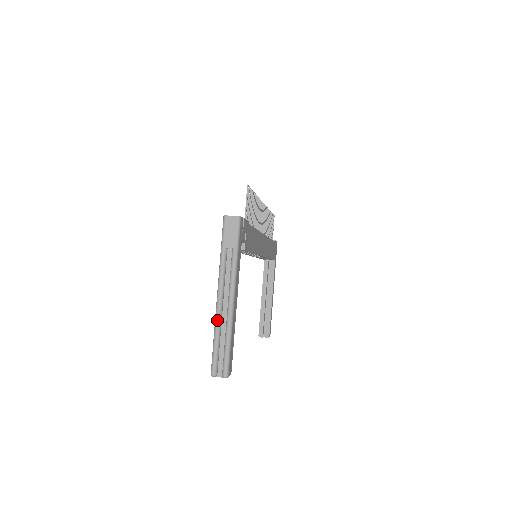
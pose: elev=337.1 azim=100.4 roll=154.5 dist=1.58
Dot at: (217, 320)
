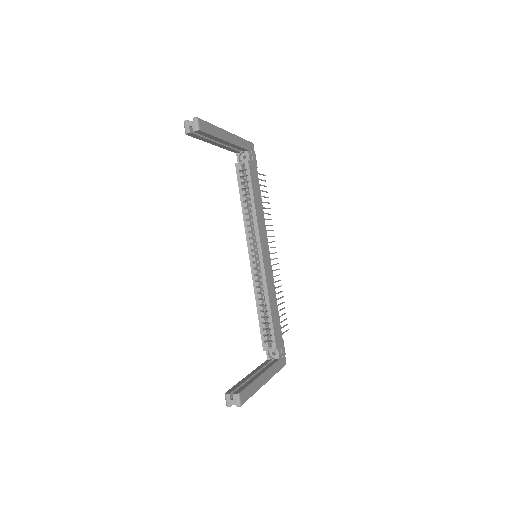
Dot at: occluded
